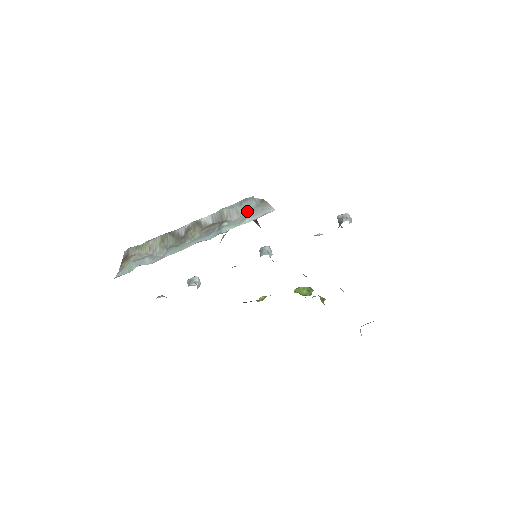
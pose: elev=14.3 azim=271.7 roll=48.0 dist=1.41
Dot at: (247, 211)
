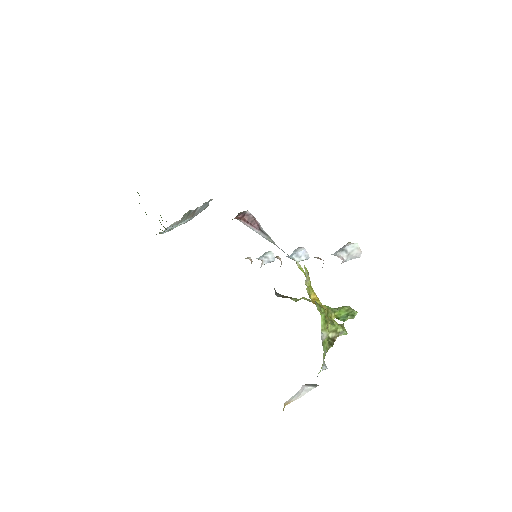
Dot at: occluded
